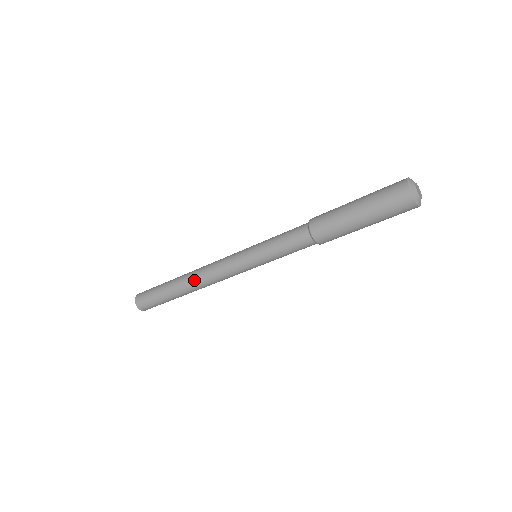
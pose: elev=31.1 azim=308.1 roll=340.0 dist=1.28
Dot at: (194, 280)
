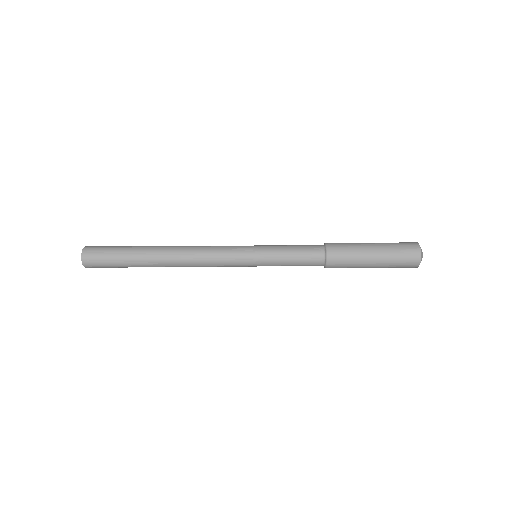
Dot at: (178, 253)
